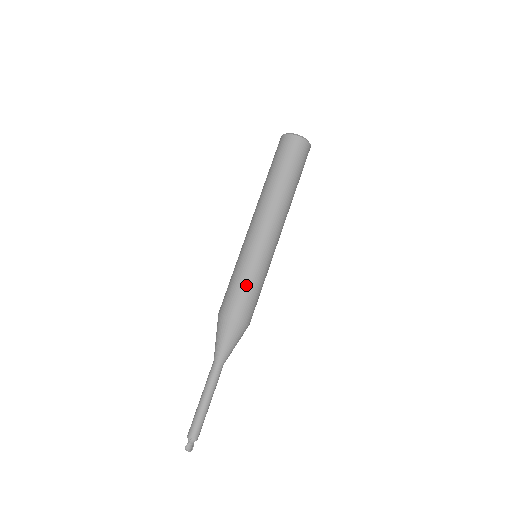
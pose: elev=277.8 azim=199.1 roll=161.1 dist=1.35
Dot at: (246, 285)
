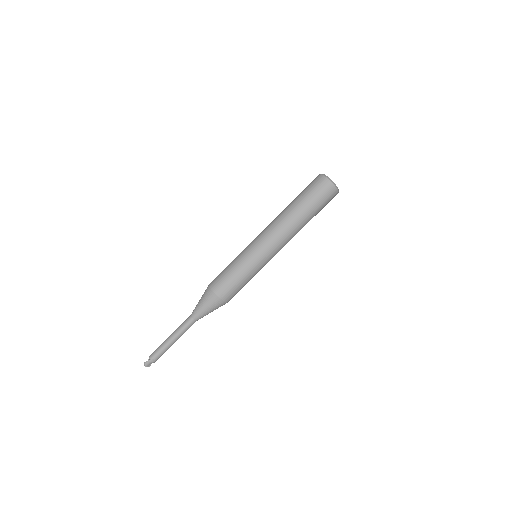
Dot at: (236, 274)
